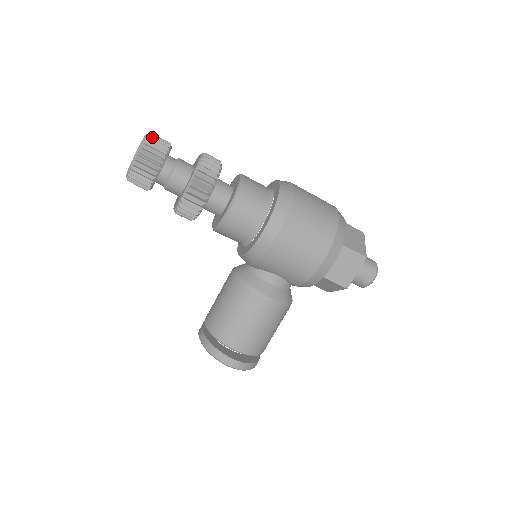
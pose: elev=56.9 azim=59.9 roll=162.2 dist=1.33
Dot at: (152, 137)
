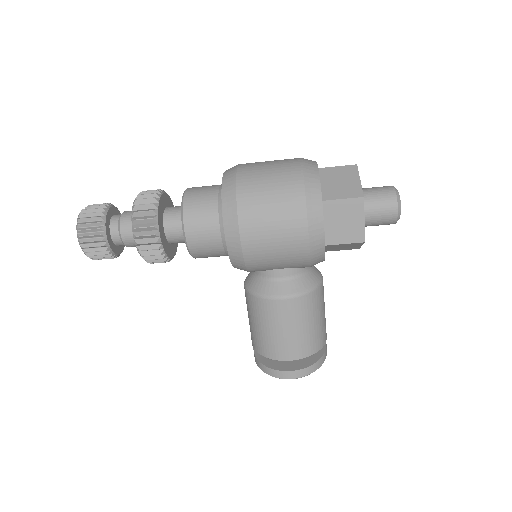
Dot at: (85, 211)
